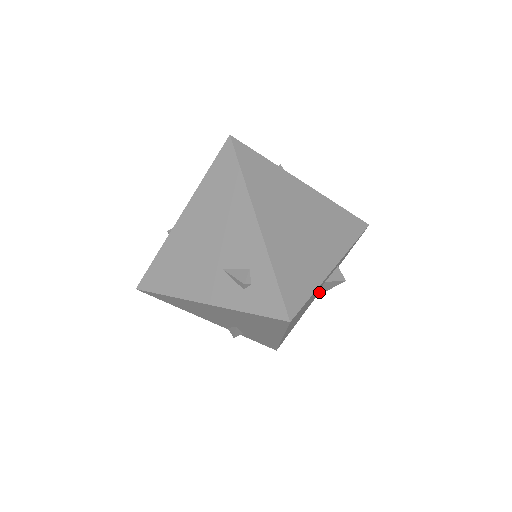
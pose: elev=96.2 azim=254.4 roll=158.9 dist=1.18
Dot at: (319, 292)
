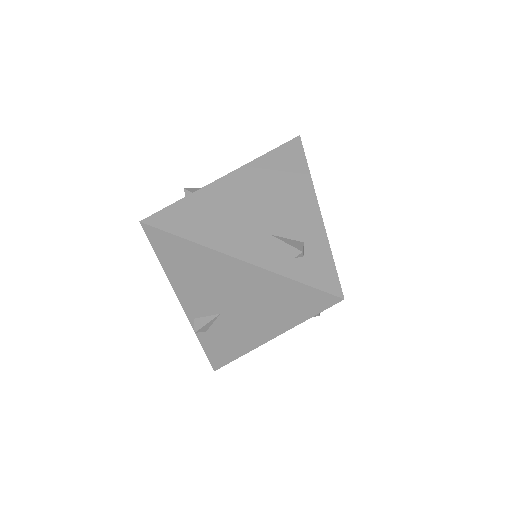
Dot at: occluded
